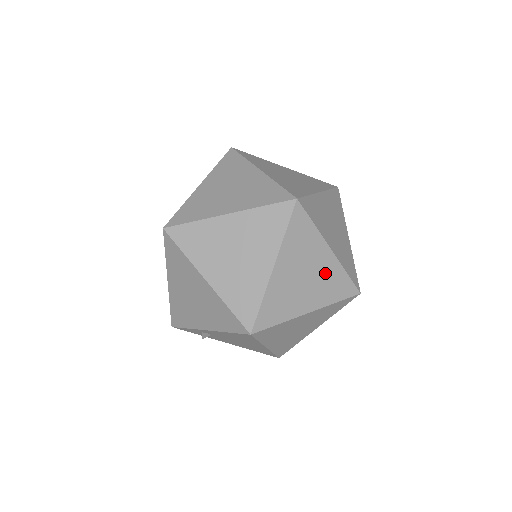
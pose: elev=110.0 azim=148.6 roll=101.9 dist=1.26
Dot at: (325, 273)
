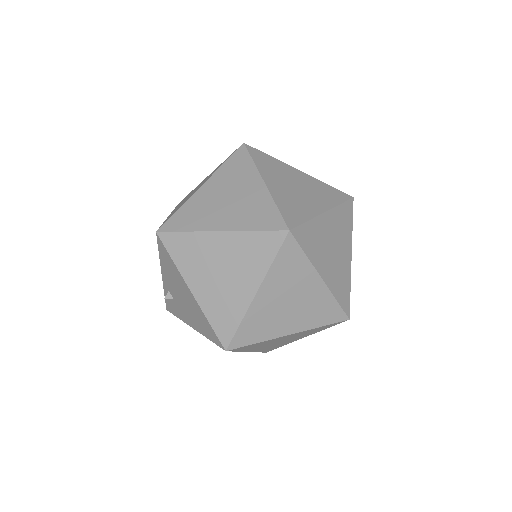
Dot at: (251, 201)
